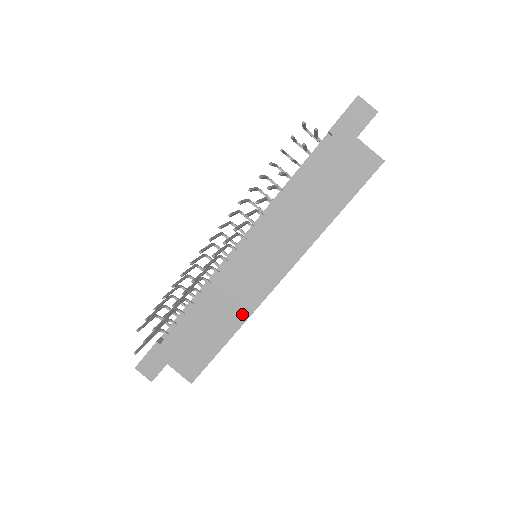
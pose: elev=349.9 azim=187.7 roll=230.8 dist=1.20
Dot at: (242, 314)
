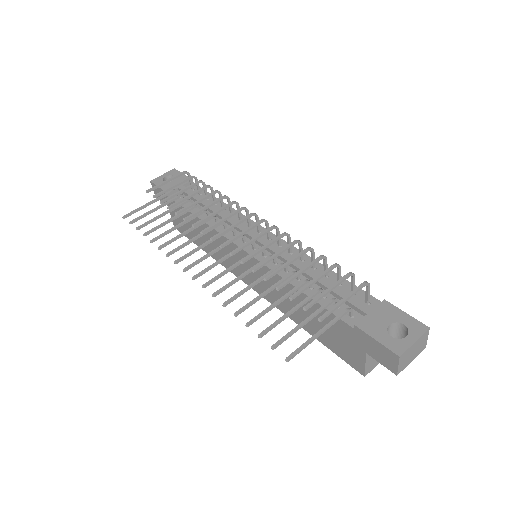
Dot at: occluded
